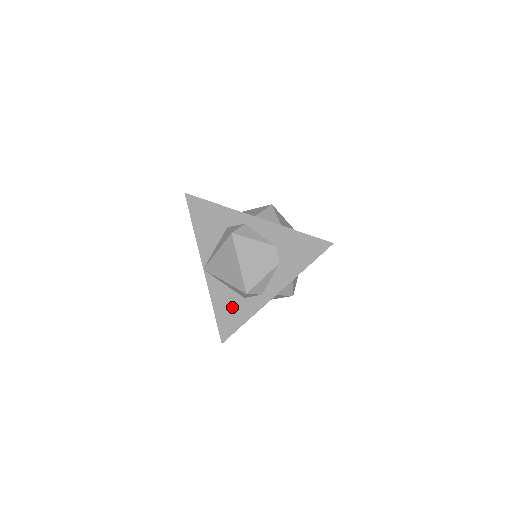
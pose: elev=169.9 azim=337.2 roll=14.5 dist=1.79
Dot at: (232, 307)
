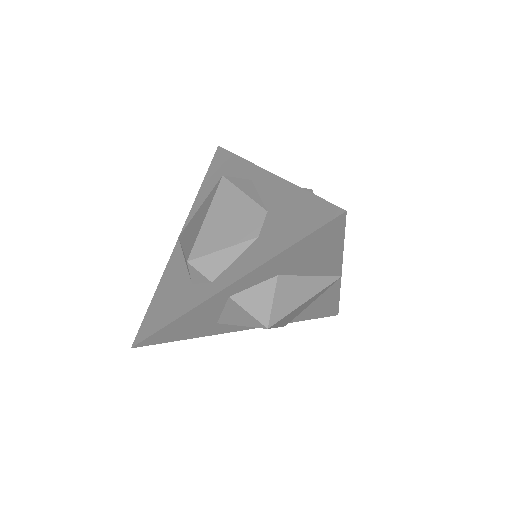
Dot at: (172, 295)
